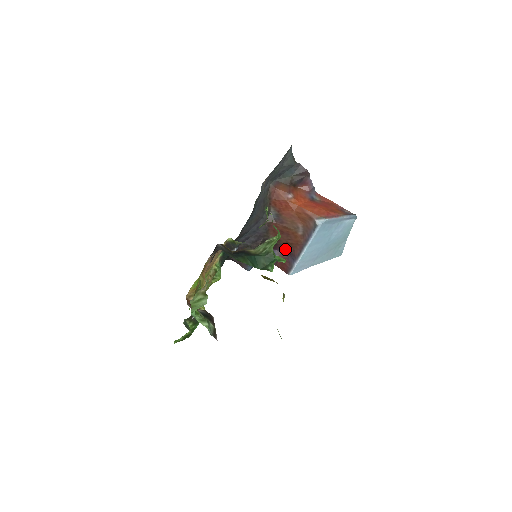
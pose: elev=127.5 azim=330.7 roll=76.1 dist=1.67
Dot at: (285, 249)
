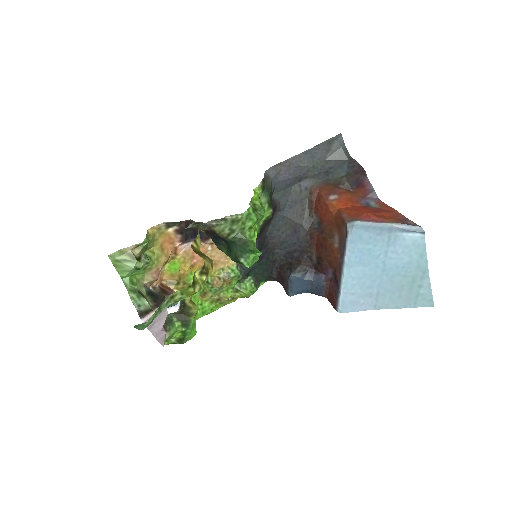
Dot at: (332, 273)
